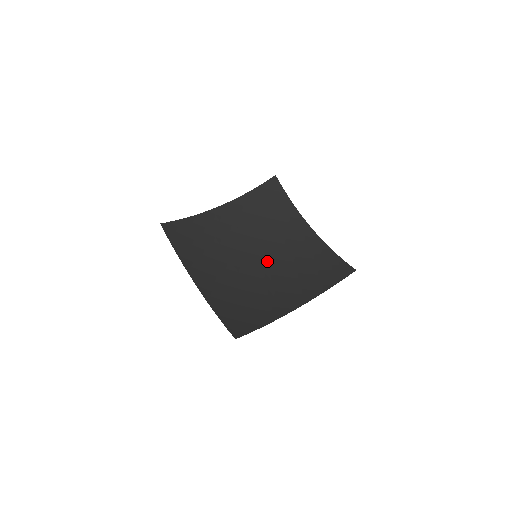
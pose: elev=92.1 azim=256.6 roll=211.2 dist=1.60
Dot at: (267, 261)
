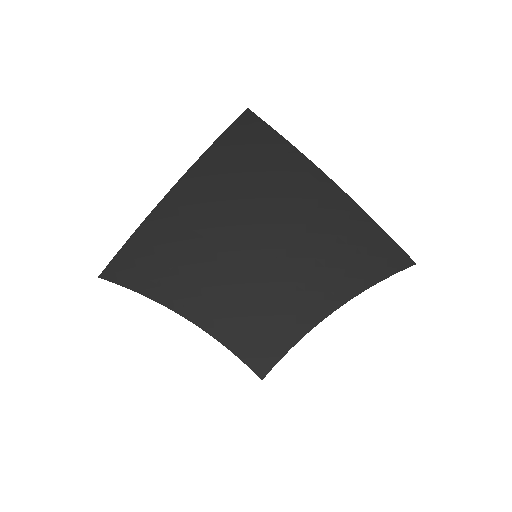
Dot at: (274, 247)
